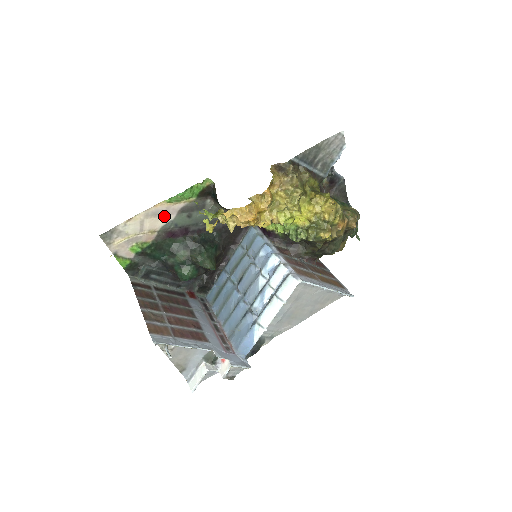
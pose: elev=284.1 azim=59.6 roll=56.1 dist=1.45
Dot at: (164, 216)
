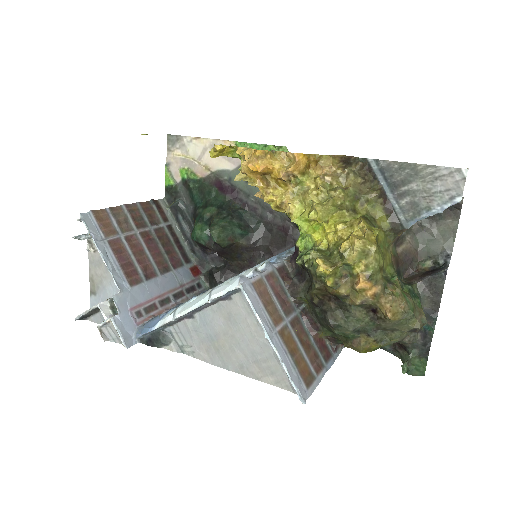
Dot at: (226, 160)
